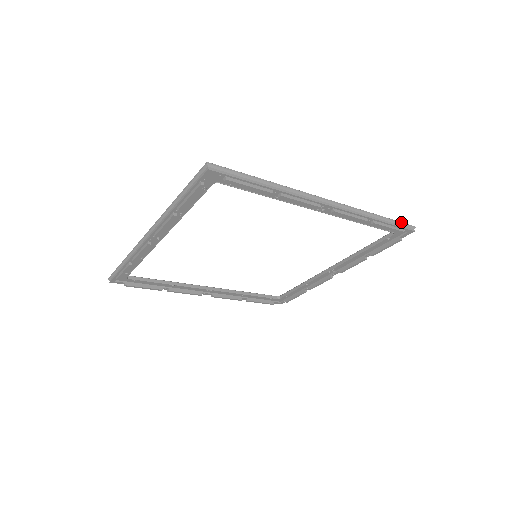
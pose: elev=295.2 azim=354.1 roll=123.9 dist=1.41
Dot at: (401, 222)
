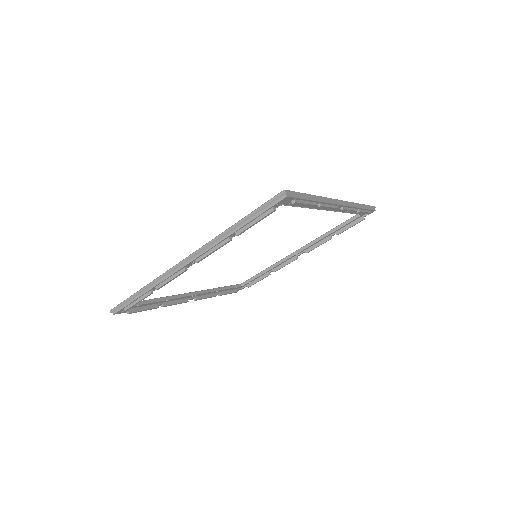
Dot at: (369, 205)
